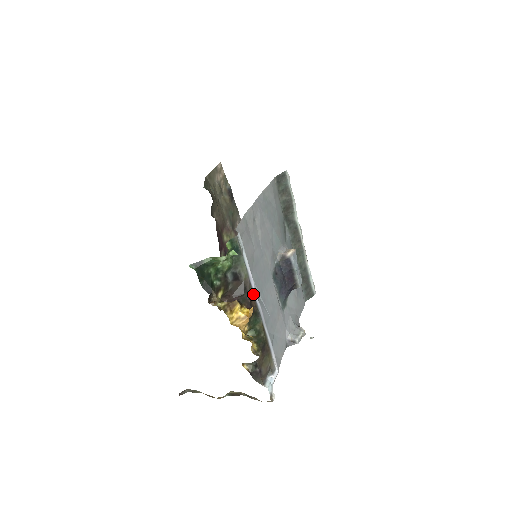
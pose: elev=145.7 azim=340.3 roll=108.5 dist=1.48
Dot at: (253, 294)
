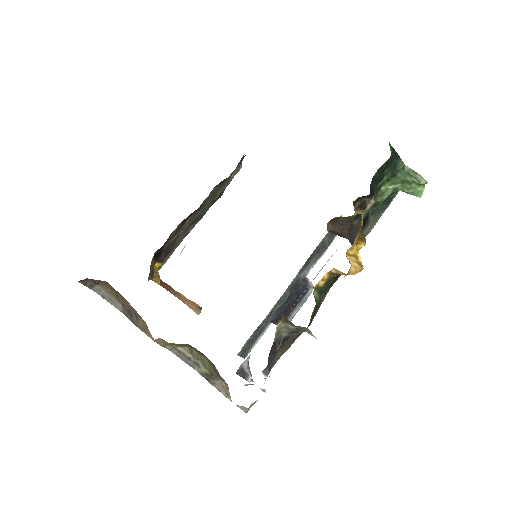
Dot at: occluded
